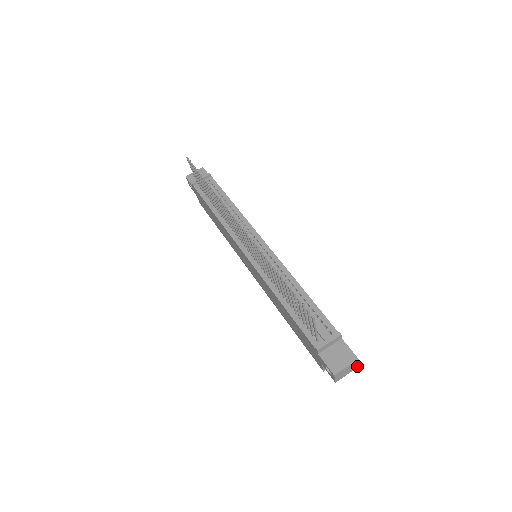
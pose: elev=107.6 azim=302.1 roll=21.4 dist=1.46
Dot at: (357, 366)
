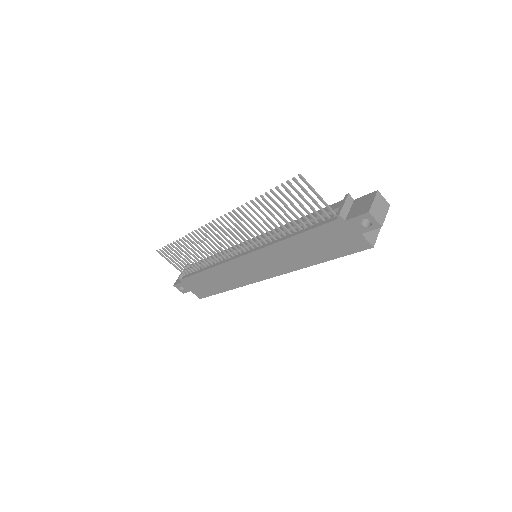
Dot at: (387, 204)
